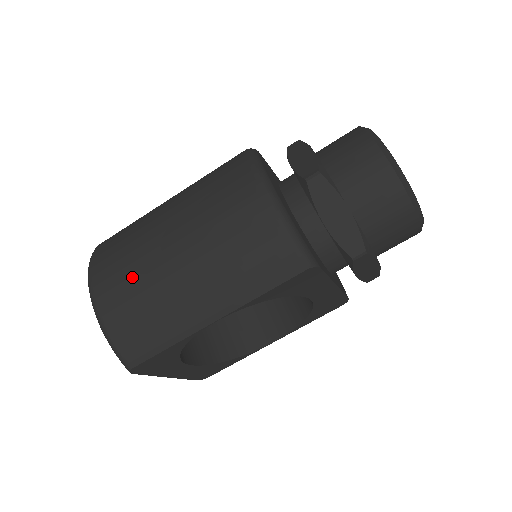
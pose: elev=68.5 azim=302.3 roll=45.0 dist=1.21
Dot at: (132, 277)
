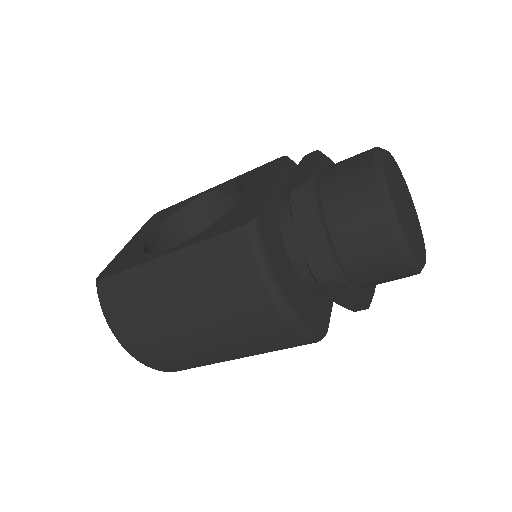
Dot at: (158, 343)
